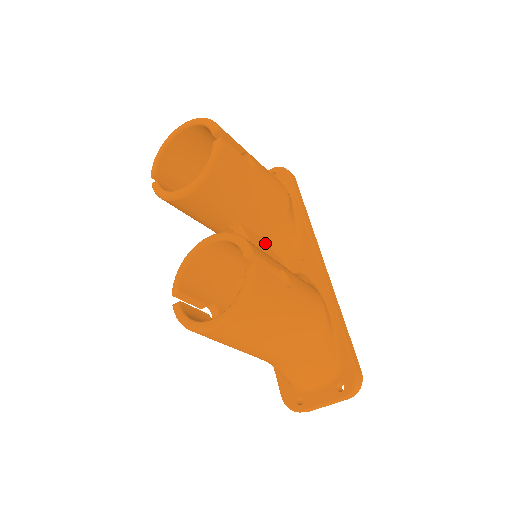
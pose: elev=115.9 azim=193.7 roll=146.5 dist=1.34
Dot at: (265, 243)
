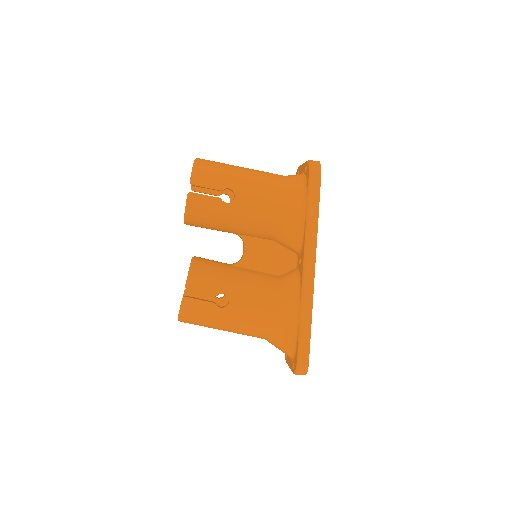
Dot at: (271, 243)
